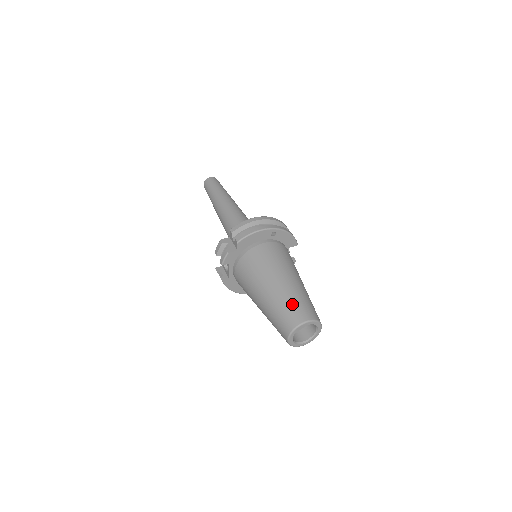
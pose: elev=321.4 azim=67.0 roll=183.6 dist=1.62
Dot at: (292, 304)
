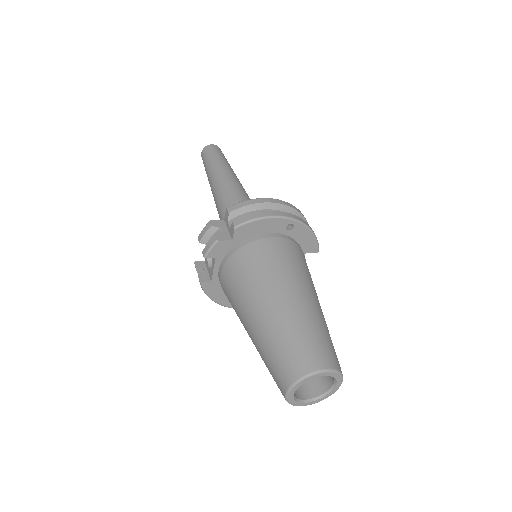
Dot at: (303, 337)
